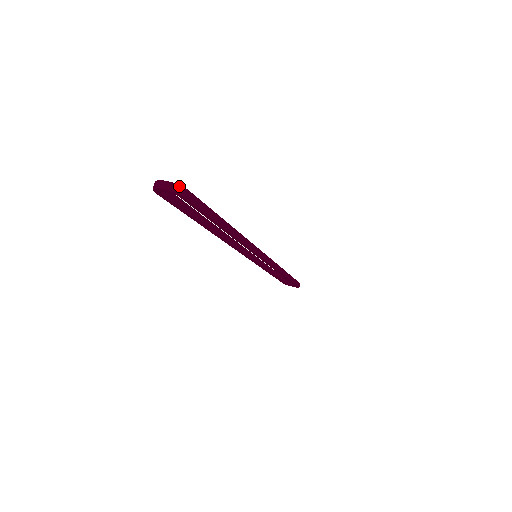
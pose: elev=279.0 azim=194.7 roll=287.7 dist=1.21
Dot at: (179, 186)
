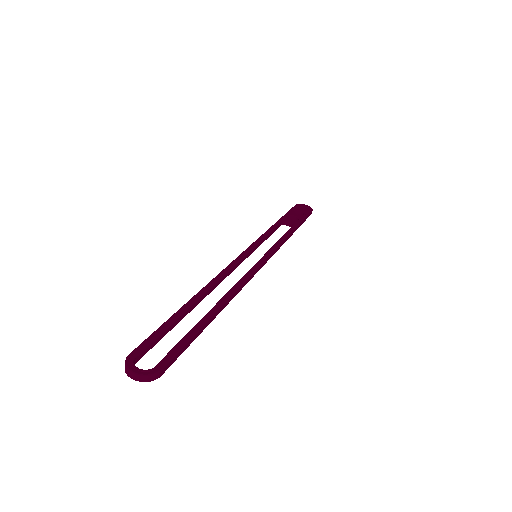
Dot at: (151, 376)
